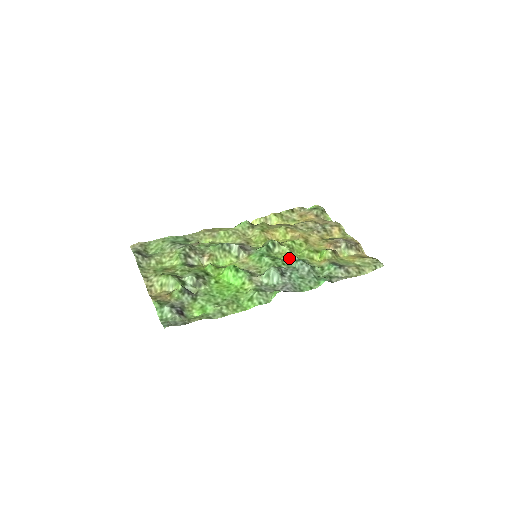
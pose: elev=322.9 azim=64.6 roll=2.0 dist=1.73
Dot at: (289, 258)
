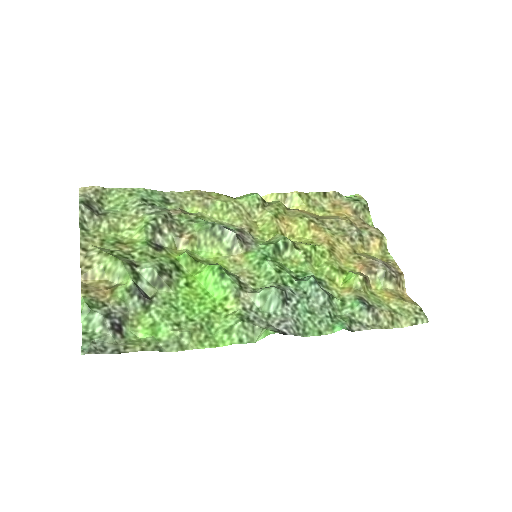
Dot at: (301, 272)
